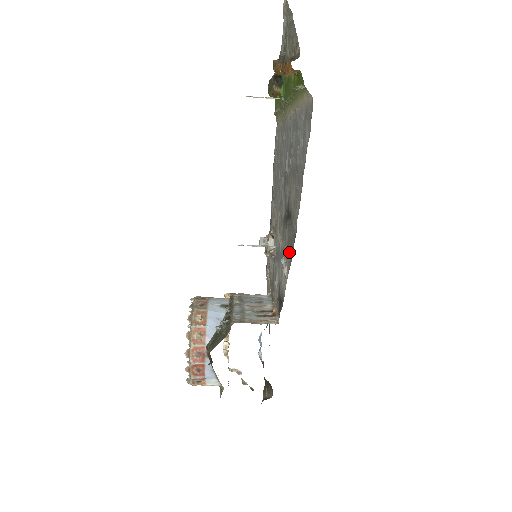
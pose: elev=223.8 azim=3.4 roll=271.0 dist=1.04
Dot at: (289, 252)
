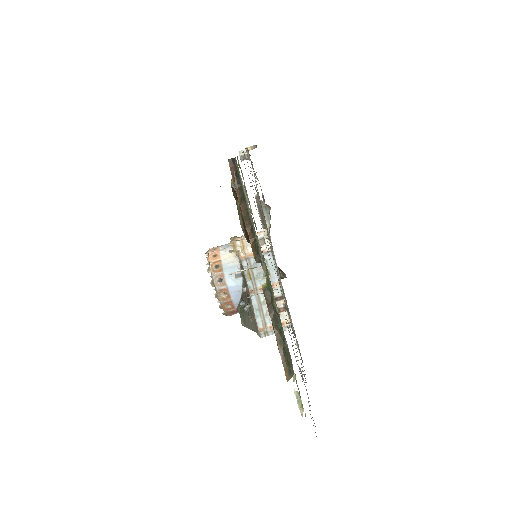
Dot at: (297, 342)
